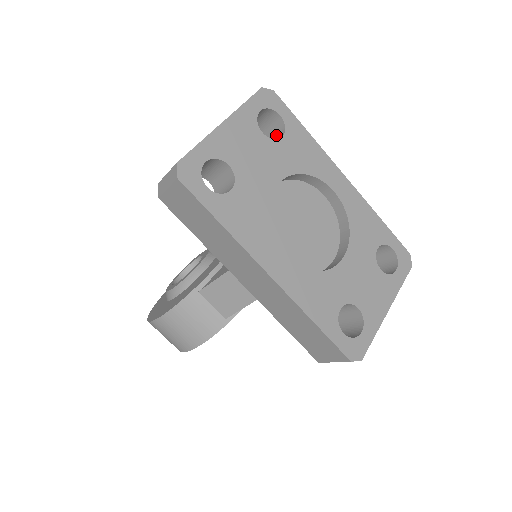
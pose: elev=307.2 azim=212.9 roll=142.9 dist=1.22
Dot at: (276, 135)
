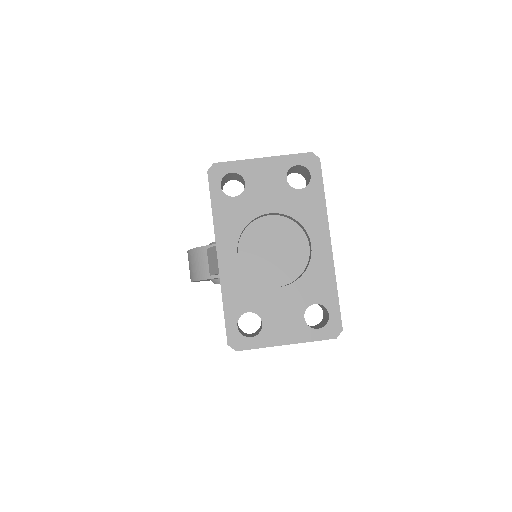
Dot at: occluded
